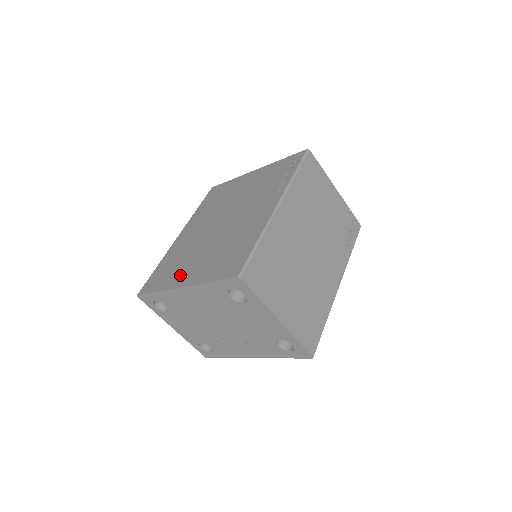
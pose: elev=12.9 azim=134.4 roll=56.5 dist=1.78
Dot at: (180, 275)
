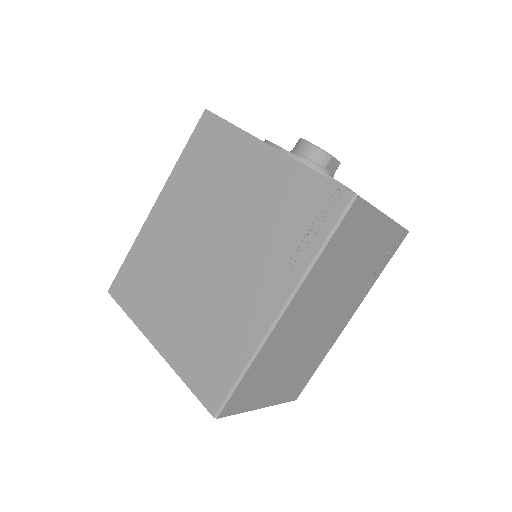
Dot at: (154, 318)
